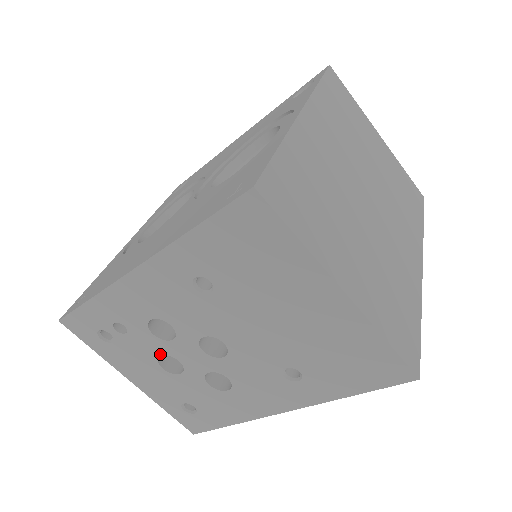
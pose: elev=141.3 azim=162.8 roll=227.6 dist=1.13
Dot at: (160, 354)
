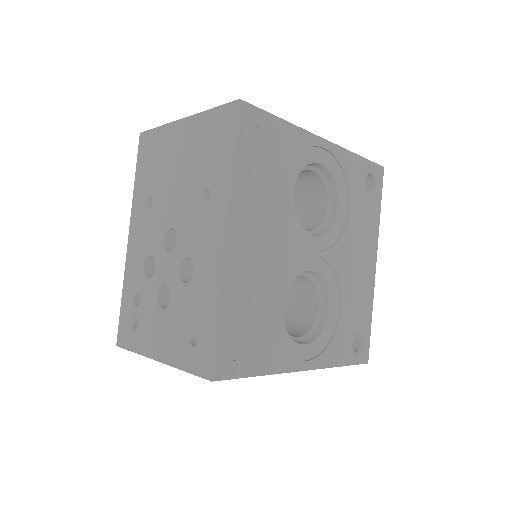
Dot at: (157, 294)
